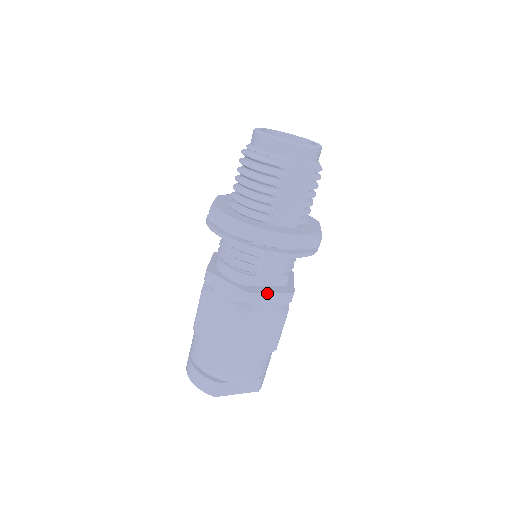
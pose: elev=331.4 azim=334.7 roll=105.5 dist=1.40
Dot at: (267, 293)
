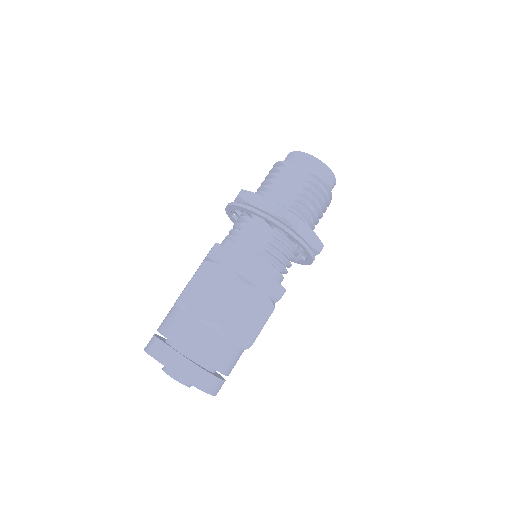
Dot at: (232, 251)
